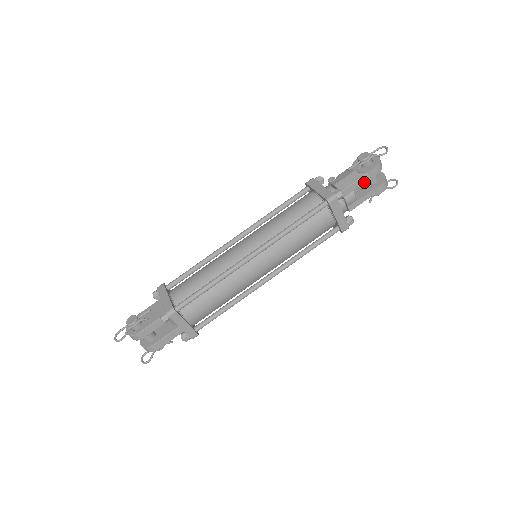
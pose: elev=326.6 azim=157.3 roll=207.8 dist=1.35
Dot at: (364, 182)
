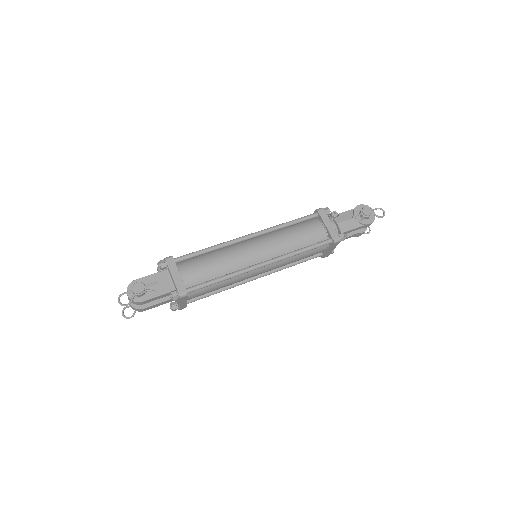
Dot at: occluded
